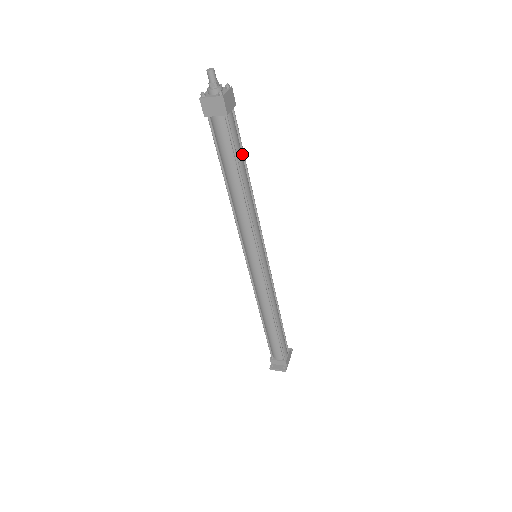
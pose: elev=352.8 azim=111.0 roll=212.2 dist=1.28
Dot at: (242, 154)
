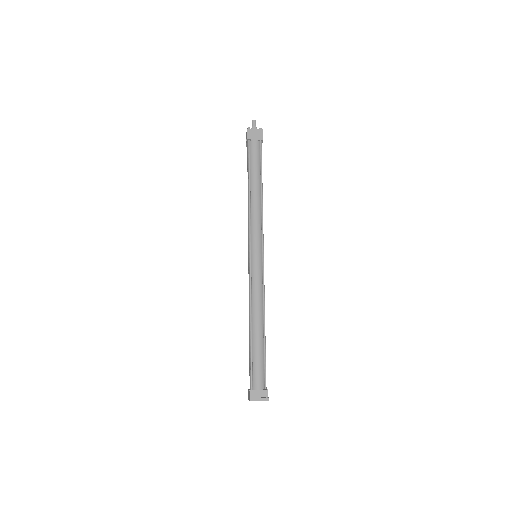
Dot at: occluded
